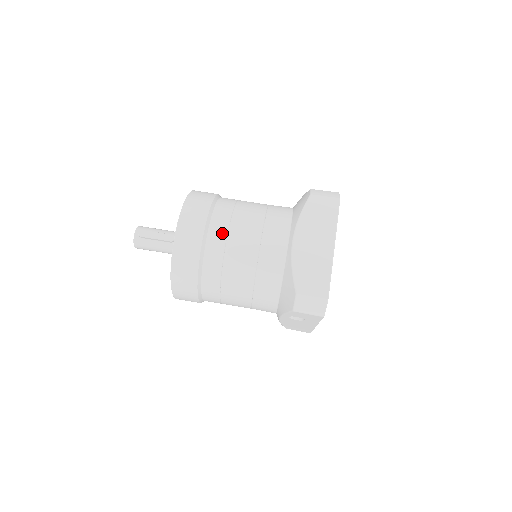
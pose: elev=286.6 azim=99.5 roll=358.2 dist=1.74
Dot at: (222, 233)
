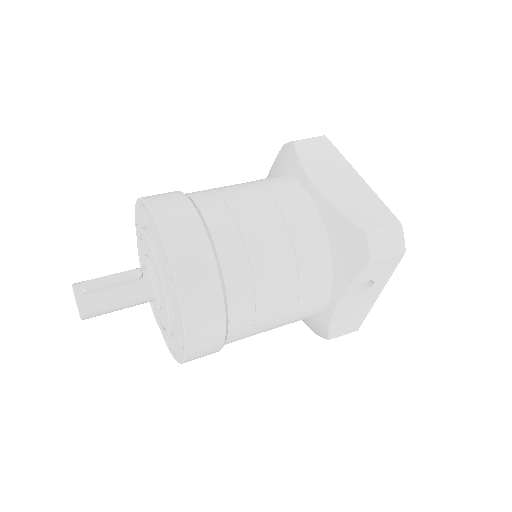
Dot at: (223, 212)
